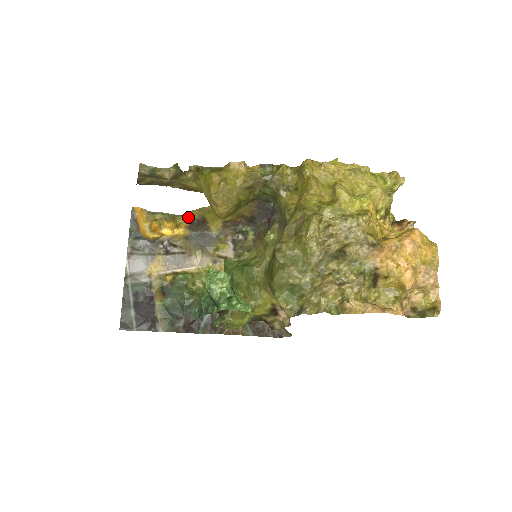
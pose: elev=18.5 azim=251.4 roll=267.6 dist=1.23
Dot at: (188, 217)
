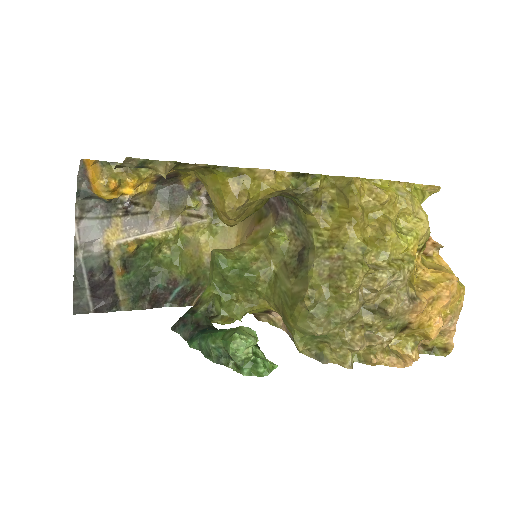
Dot at: occluded
